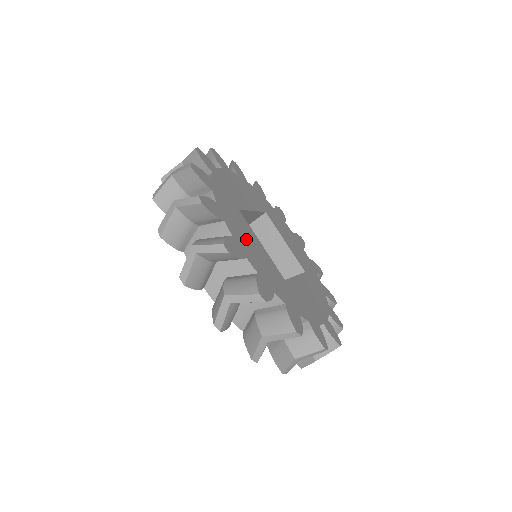
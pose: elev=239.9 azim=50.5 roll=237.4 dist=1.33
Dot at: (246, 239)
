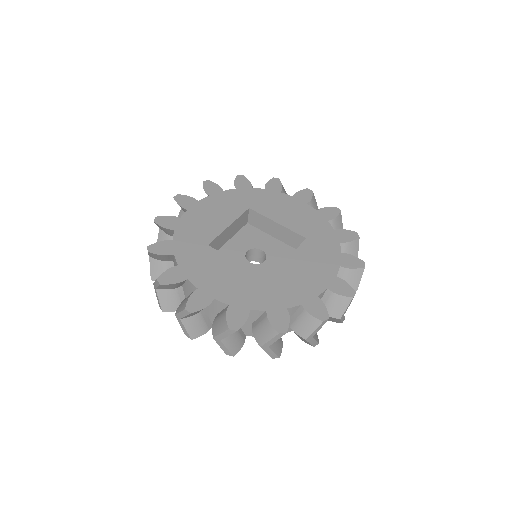
Dot at: (216, 275)
